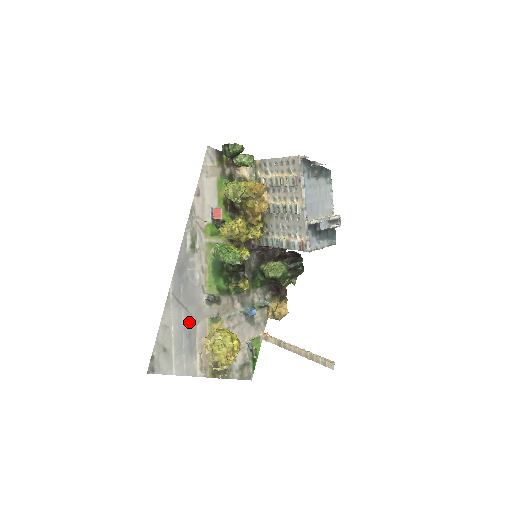
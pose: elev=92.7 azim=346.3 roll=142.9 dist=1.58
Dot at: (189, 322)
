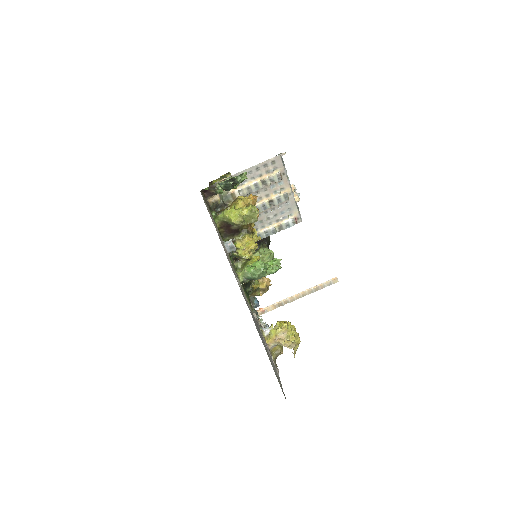
Dot at: (264, 343)
